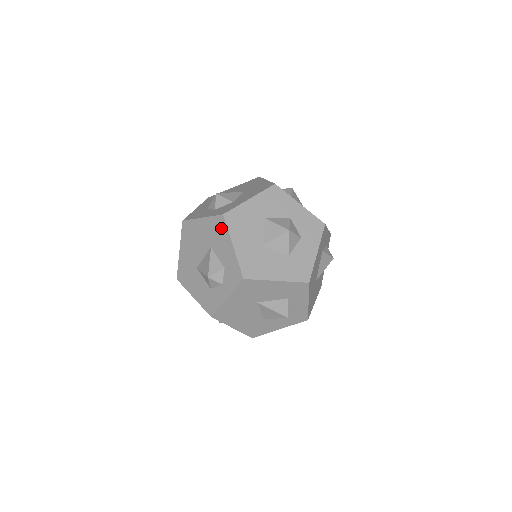
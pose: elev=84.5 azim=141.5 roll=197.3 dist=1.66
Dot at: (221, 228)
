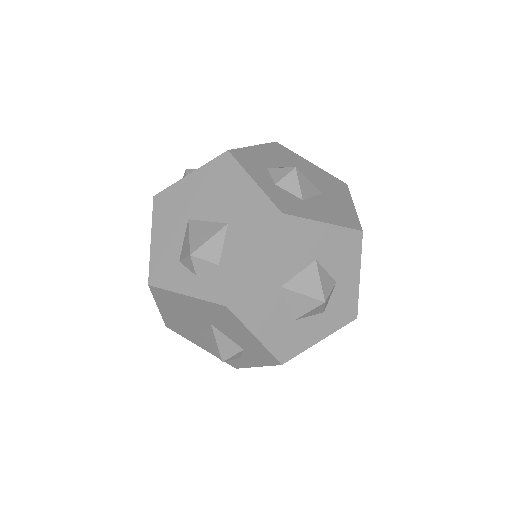
Dot at: (263, 223)
